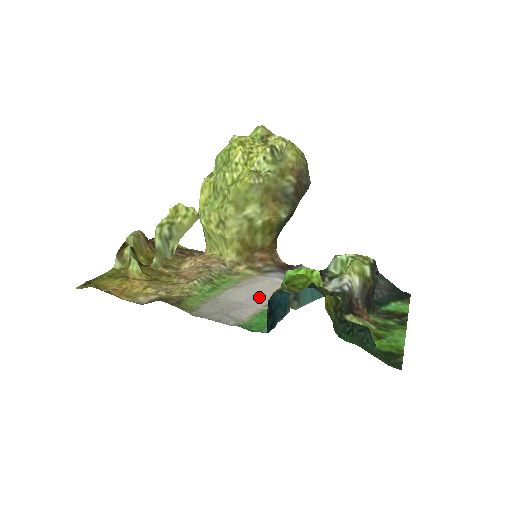
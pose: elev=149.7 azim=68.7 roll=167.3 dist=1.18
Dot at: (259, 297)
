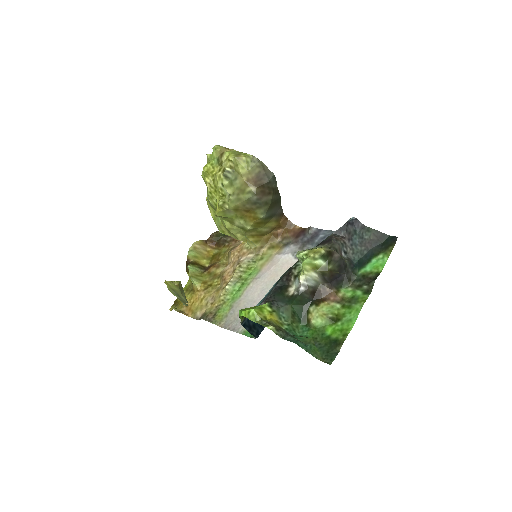
Dot at: (267, 288)
